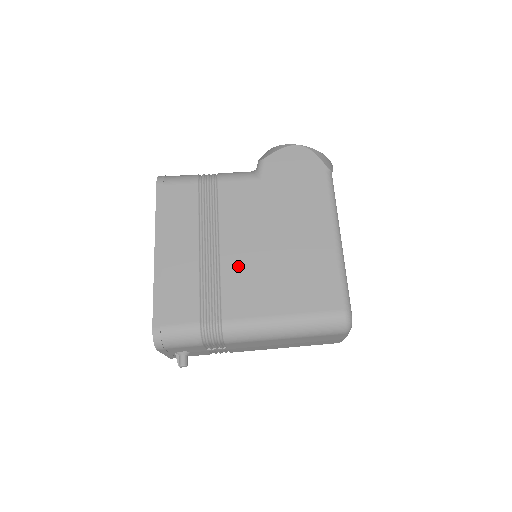
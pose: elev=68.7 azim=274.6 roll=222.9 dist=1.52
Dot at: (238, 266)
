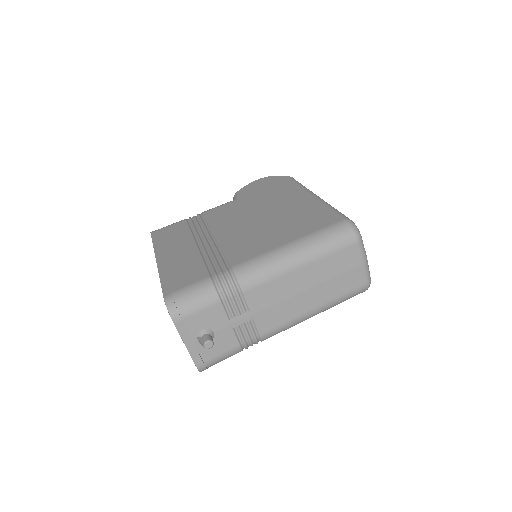
Dot at: (235, 238)
